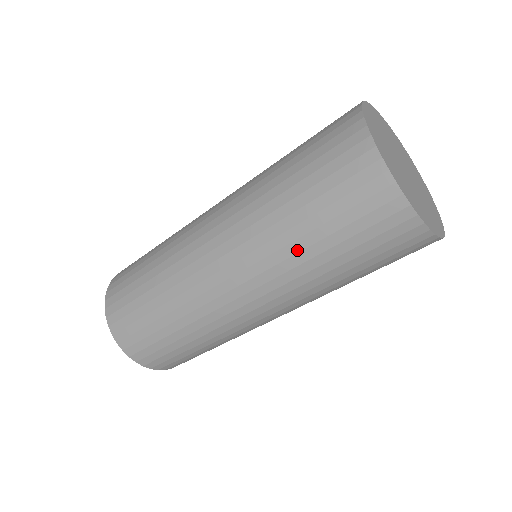
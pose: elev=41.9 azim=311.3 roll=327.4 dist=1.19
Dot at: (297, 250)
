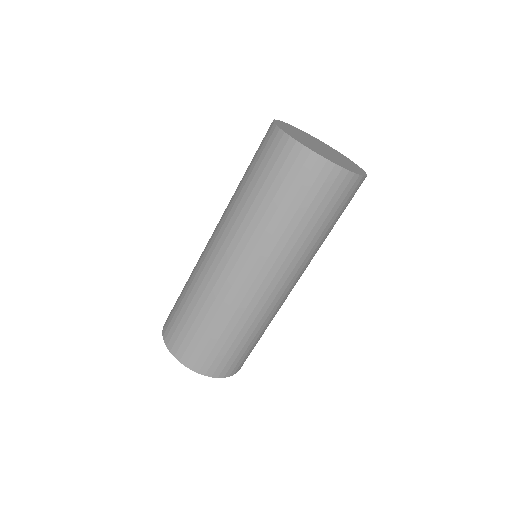
Dot at: (261, 216)
